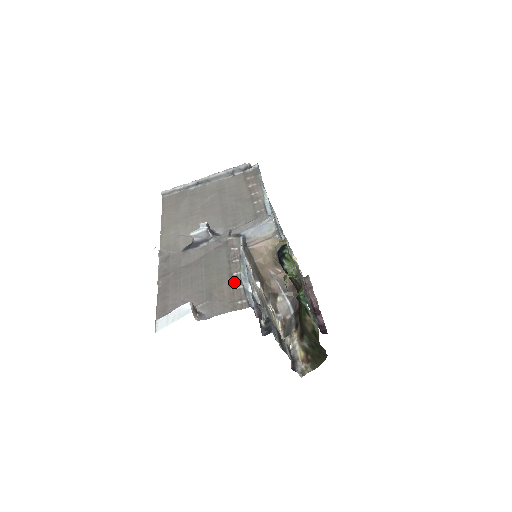
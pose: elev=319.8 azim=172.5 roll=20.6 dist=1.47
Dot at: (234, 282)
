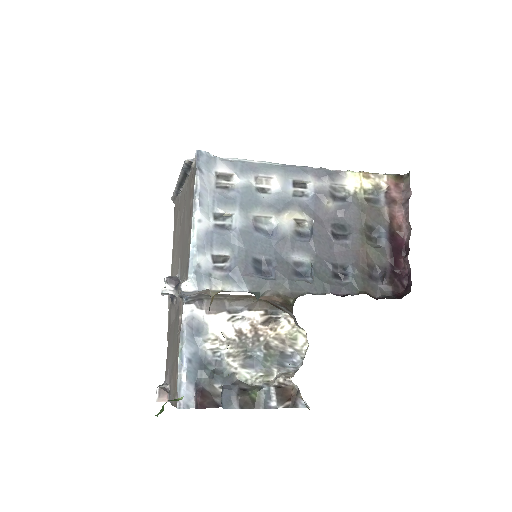
Dot at: (176, 368)
